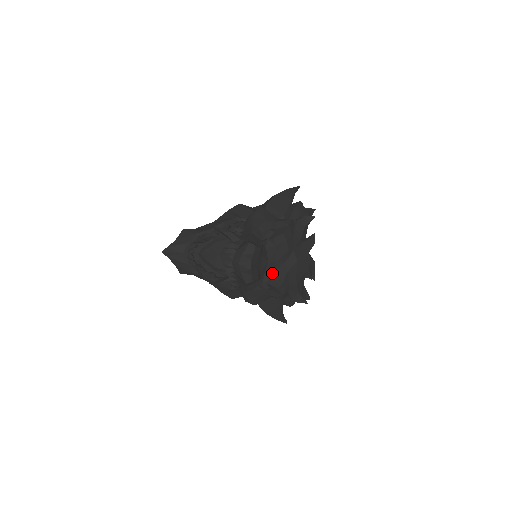
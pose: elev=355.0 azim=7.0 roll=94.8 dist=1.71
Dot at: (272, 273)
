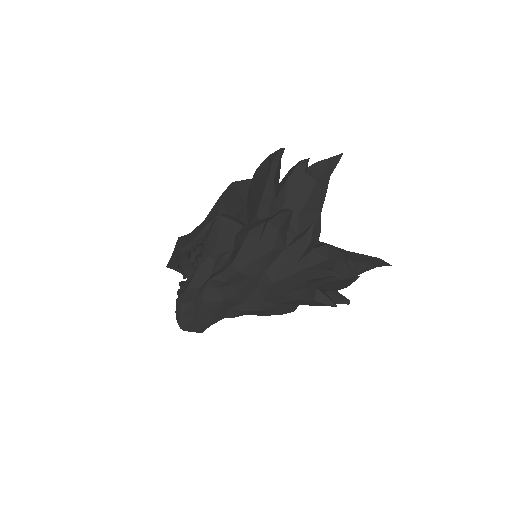
Dot at: (241, 306)
